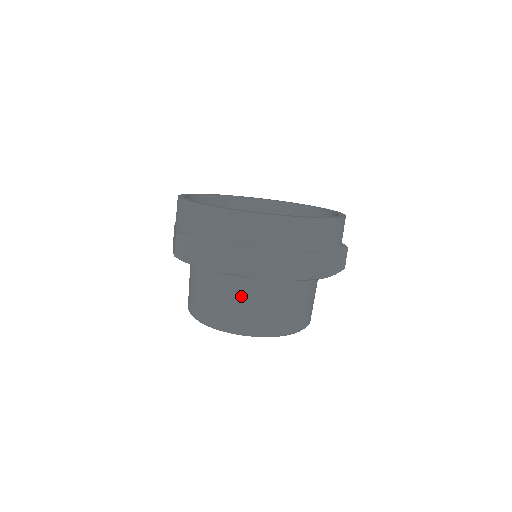
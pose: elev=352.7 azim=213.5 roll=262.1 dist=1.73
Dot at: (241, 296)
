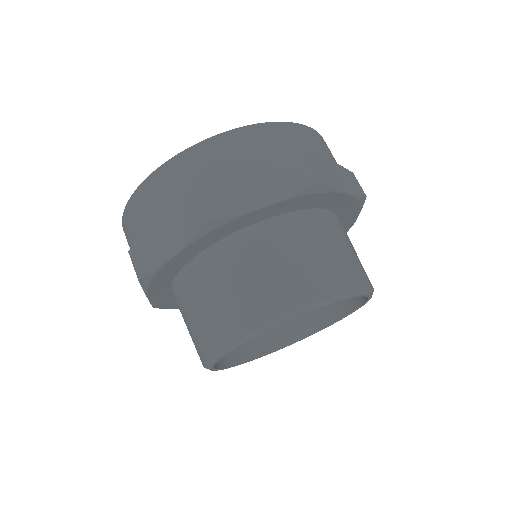
Dot at: (244, 268)
